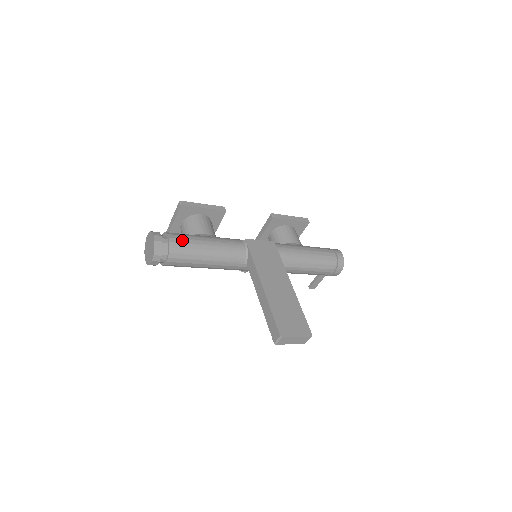
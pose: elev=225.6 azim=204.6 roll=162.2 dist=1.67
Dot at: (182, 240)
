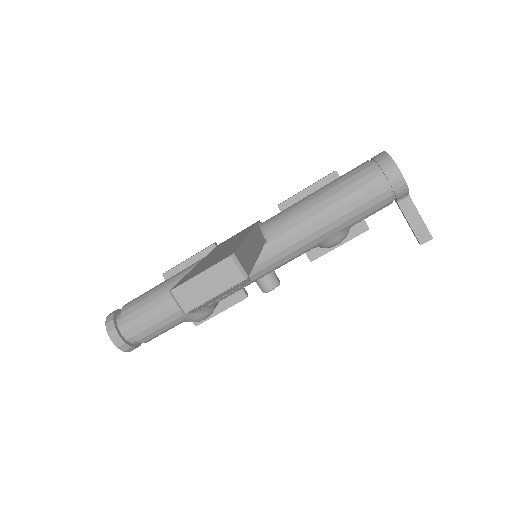
Dot at: (137, 298)
